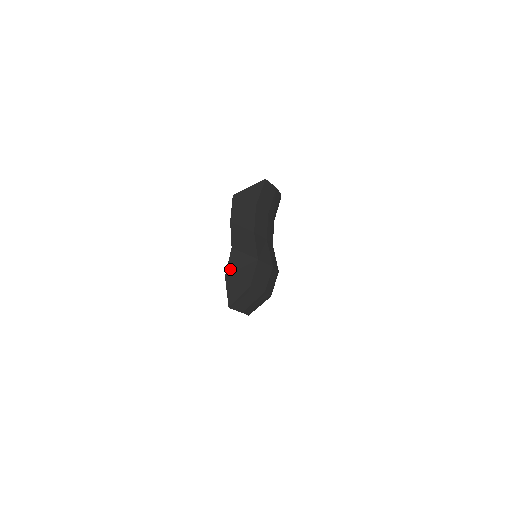
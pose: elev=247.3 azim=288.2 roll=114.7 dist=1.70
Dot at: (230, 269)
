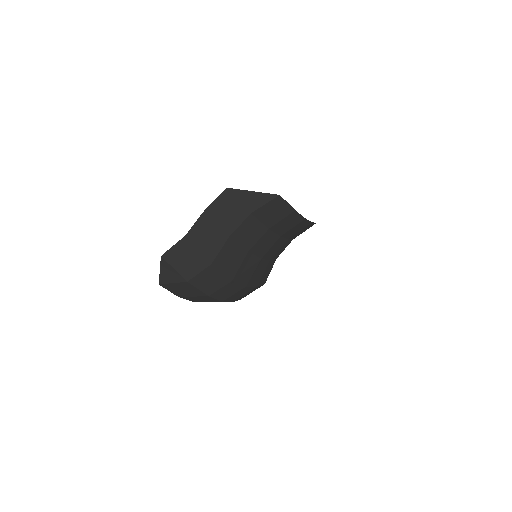
Dot at: (171, 253)
